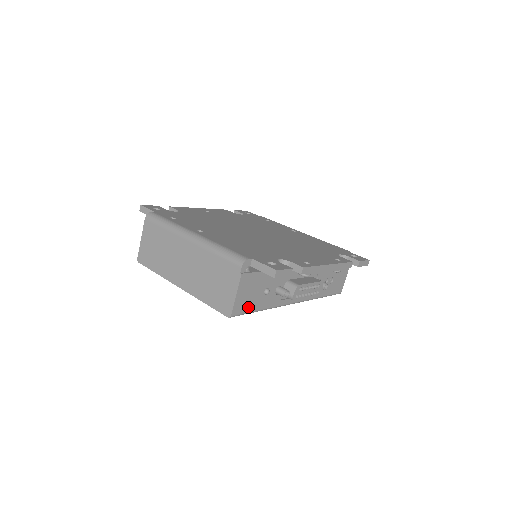
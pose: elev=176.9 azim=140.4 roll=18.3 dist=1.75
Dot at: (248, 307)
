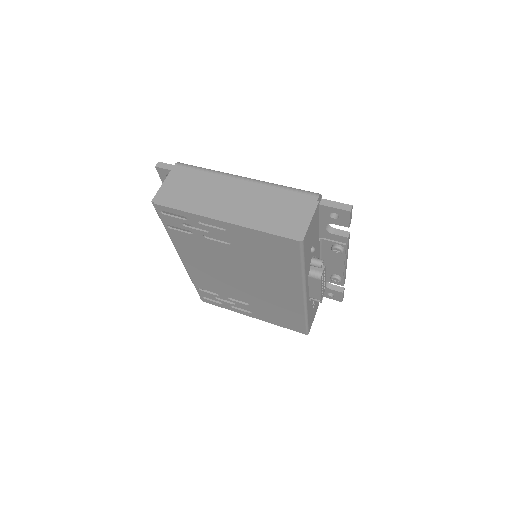
Dot at: (306, 248)
